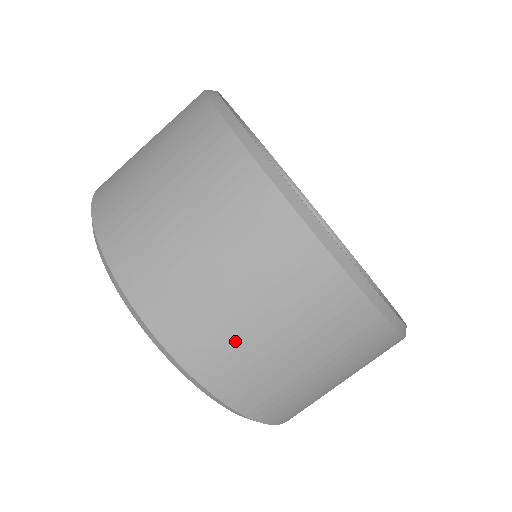
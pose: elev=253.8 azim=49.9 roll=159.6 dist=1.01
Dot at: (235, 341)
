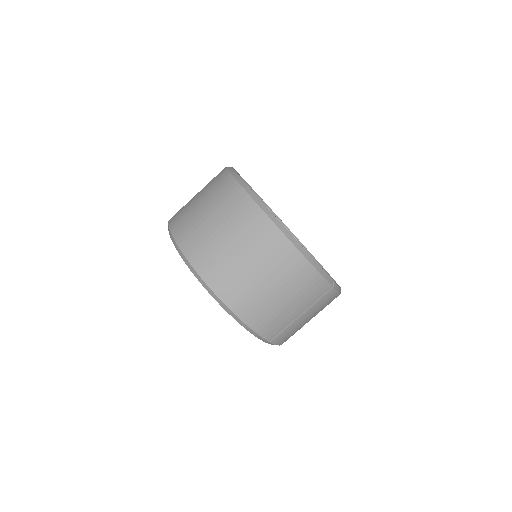
Dot at: (219, 254)
